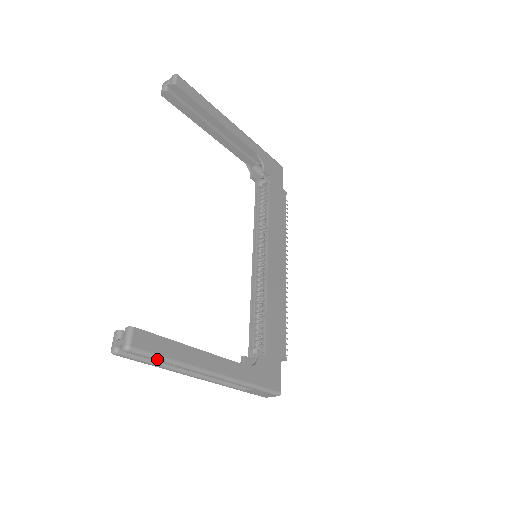
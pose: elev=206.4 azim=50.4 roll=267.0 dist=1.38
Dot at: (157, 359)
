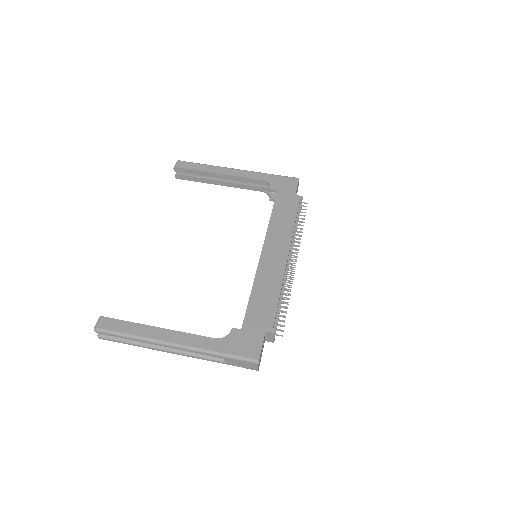
Dot at: (119, 335)
